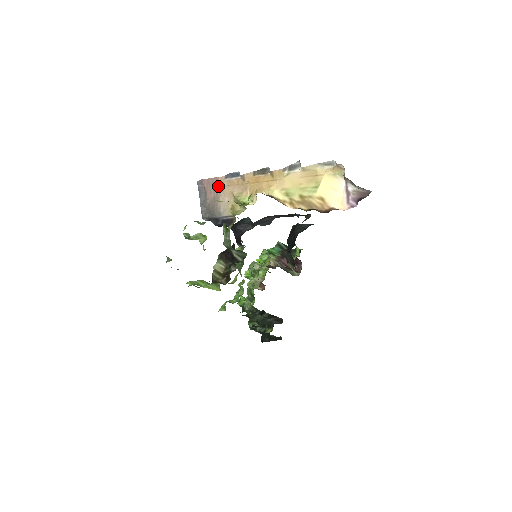
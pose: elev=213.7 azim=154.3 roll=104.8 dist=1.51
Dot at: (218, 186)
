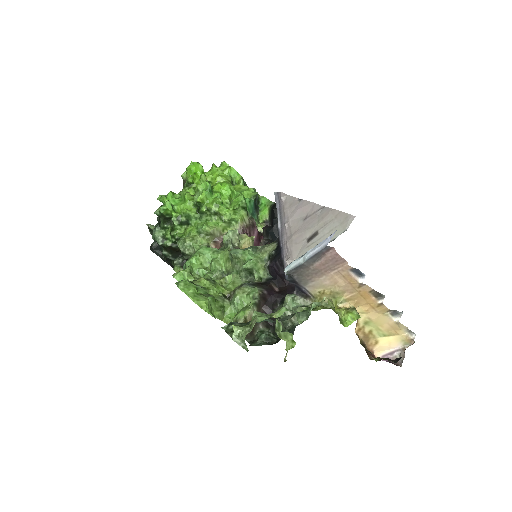
Dot at: (337, 268)
